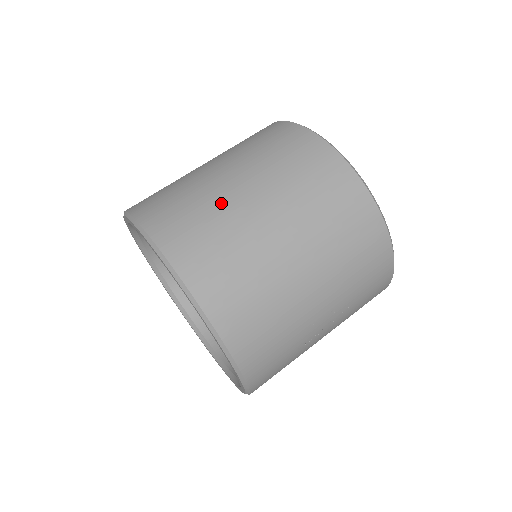
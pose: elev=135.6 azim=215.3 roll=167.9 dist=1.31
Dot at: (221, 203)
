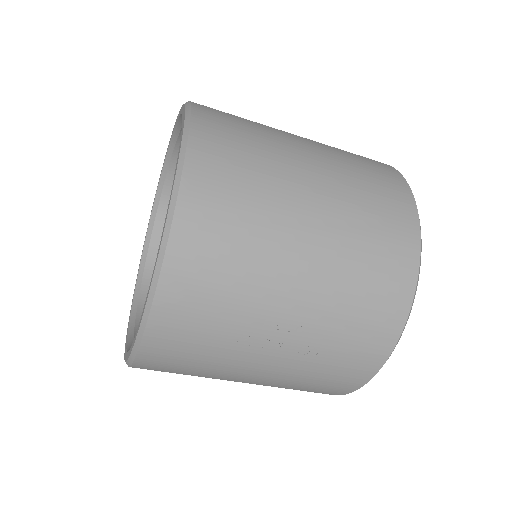
Dot at: (276, 137)
